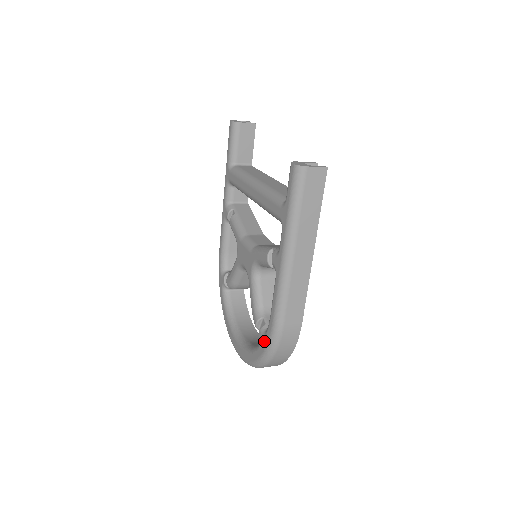
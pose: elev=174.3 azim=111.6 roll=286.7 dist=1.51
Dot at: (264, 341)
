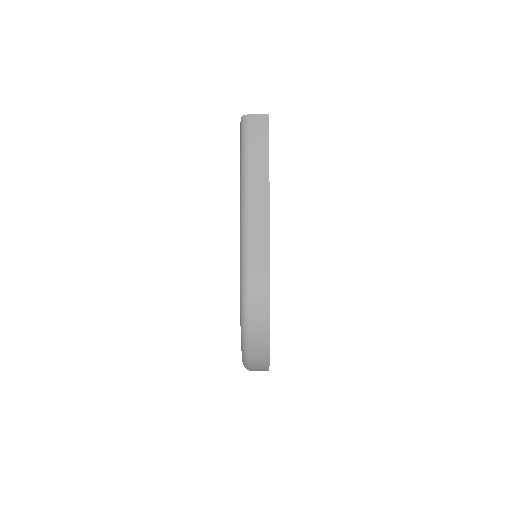
Dot at: occluded
